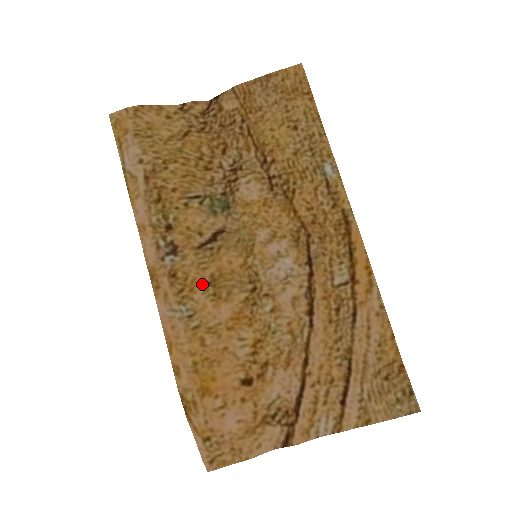
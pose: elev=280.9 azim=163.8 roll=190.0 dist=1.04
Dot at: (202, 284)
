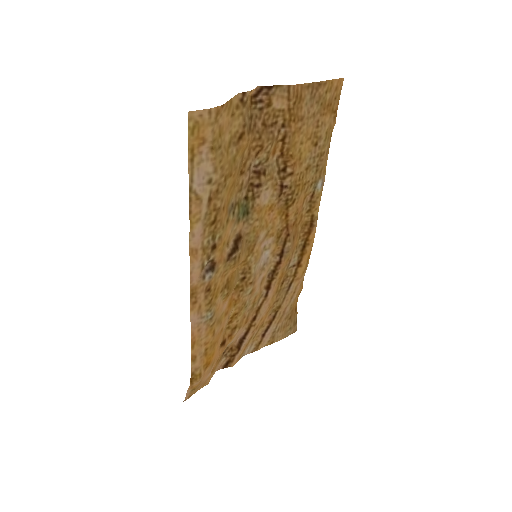
Dot at: (222, 289)
